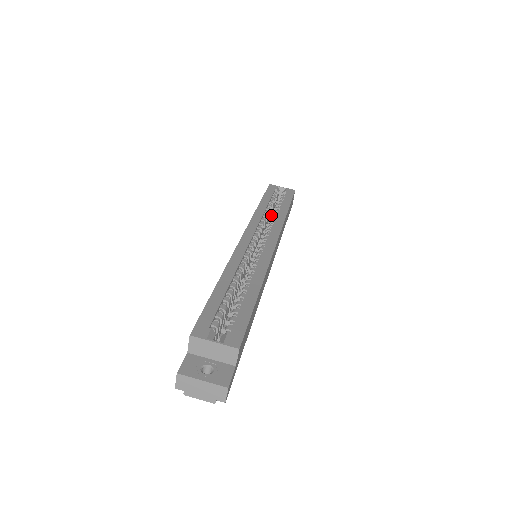
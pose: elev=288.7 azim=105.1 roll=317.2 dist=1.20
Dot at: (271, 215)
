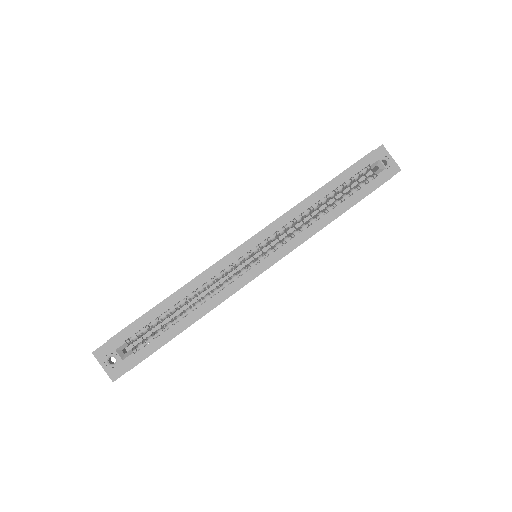
Dot at: occluded
